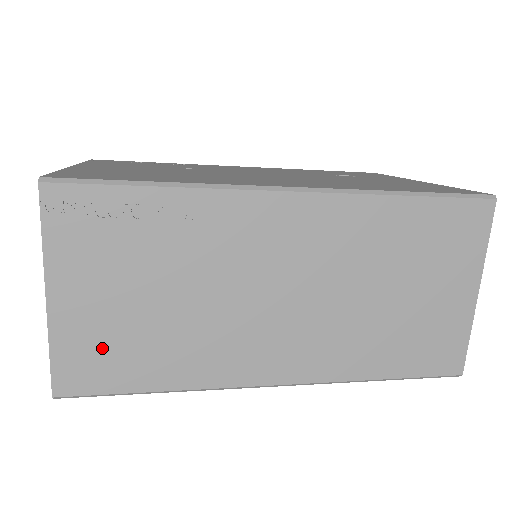
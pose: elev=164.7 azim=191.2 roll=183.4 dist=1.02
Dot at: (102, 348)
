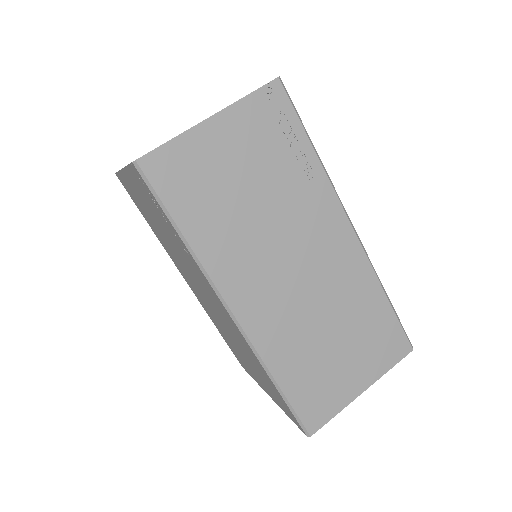
Dot at: (194, 174)
